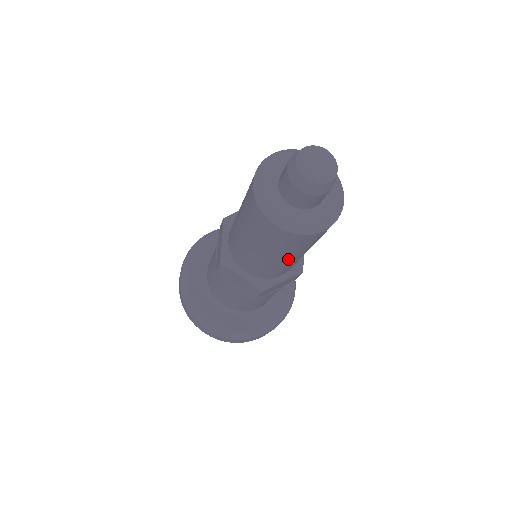
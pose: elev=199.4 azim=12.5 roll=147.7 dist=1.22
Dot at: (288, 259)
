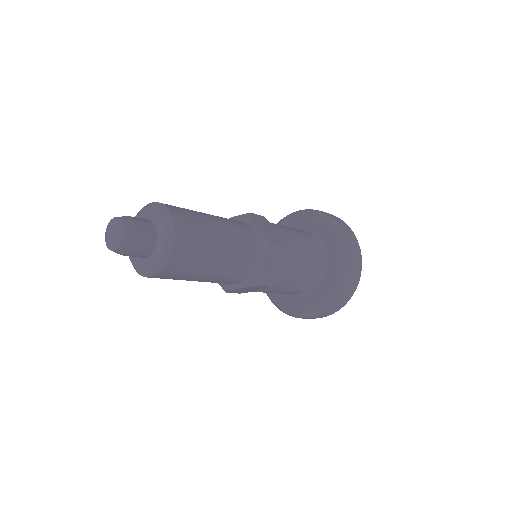
Dot at: occluded
